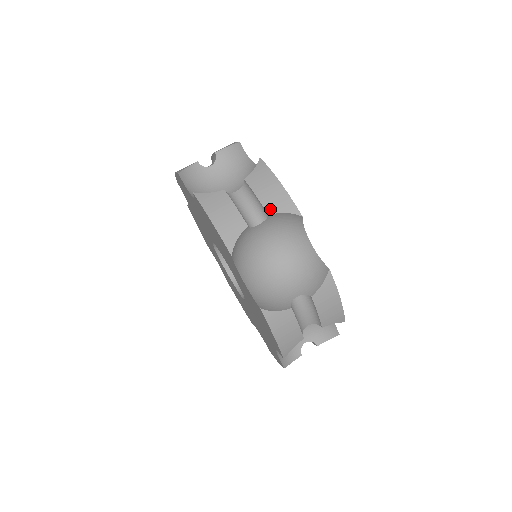
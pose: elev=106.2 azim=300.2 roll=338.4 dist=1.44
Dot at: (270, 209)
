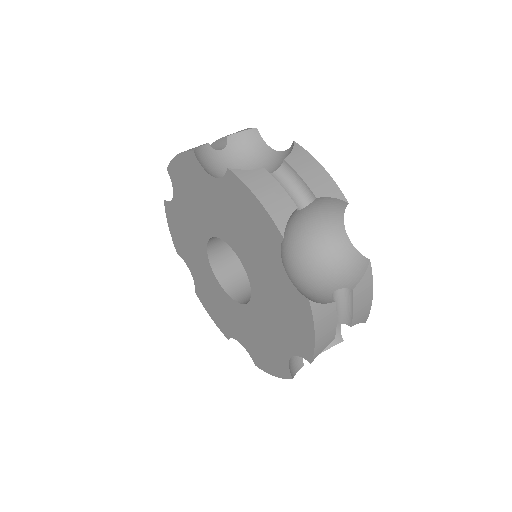
Dot at: (228, 135)
